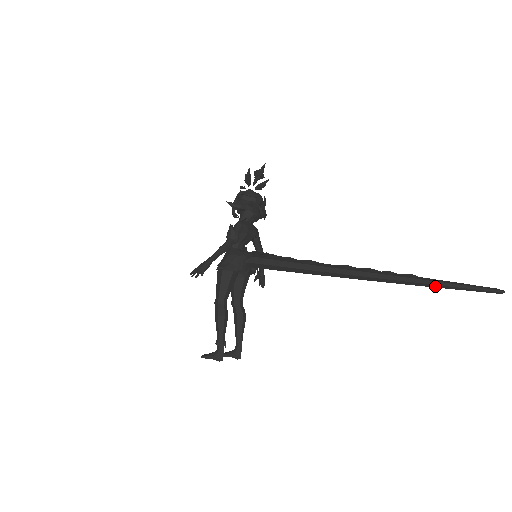
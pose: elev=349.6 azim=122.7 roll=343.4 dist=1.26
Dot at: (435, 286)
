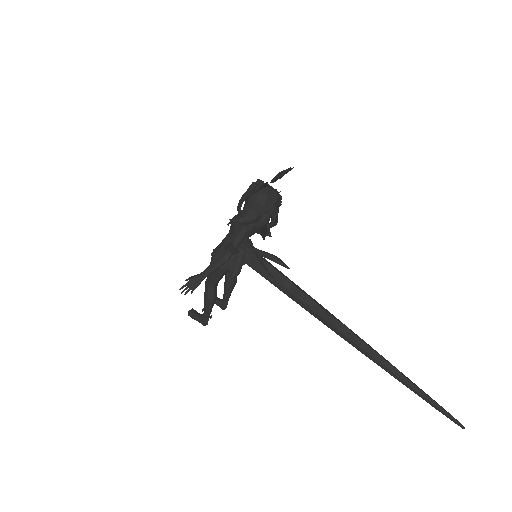
Dot at: (411, 390)
